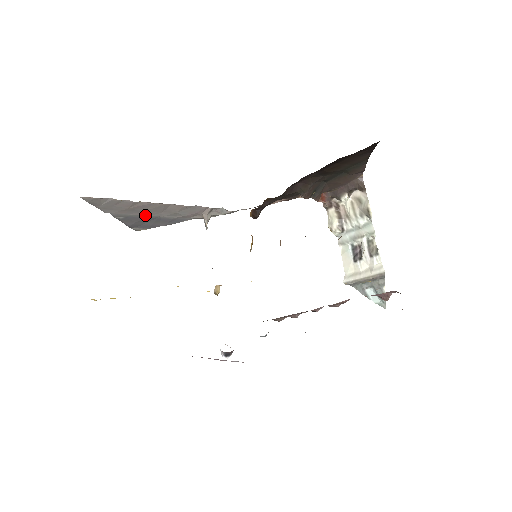
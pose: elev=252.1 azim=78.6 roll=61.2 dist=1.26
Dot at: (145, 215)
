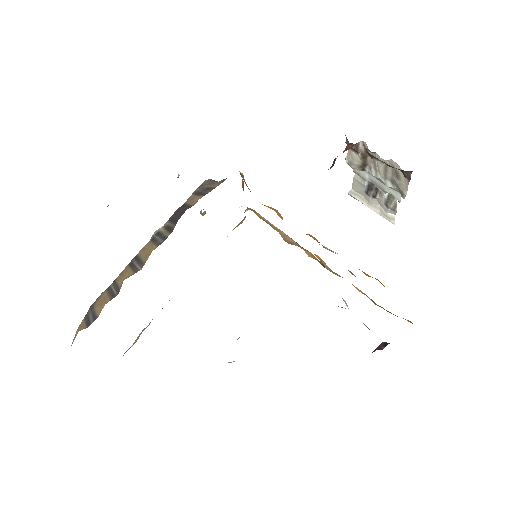
Dot at: occluded
